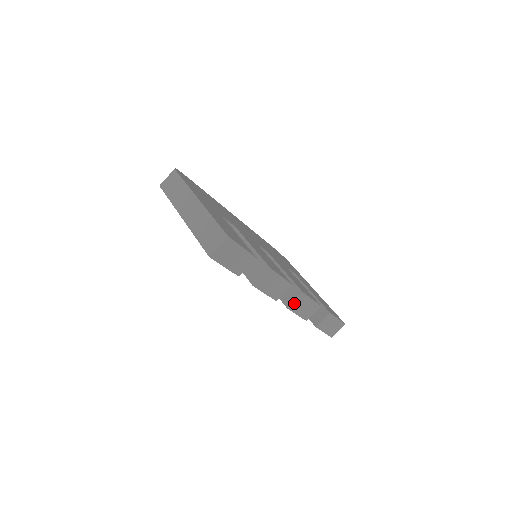
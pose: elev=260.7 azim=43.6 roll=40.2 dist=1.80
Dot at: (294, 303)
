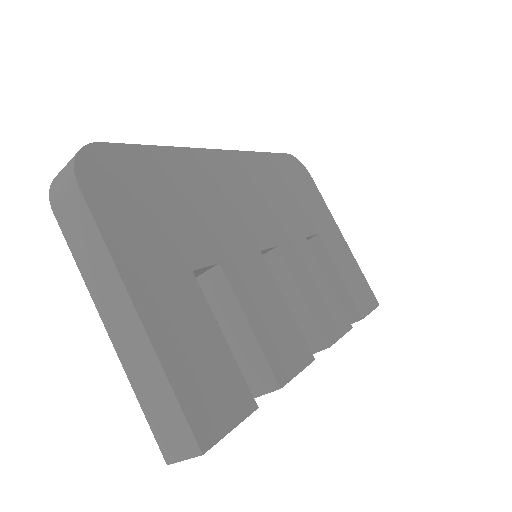
Dot at: (313, 353)
